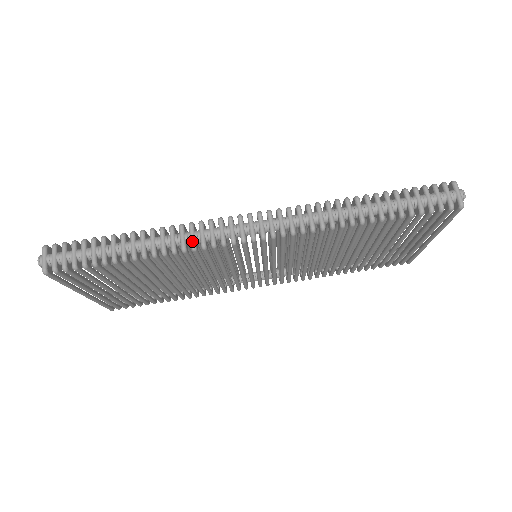
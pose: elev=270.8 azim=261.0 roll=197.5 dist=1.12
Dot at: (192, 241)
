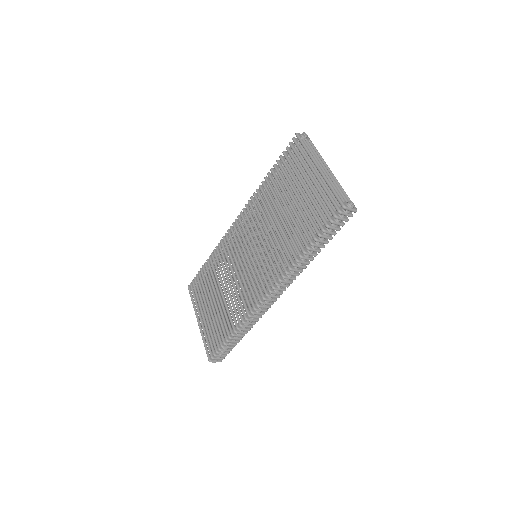
Dot at: occluded
